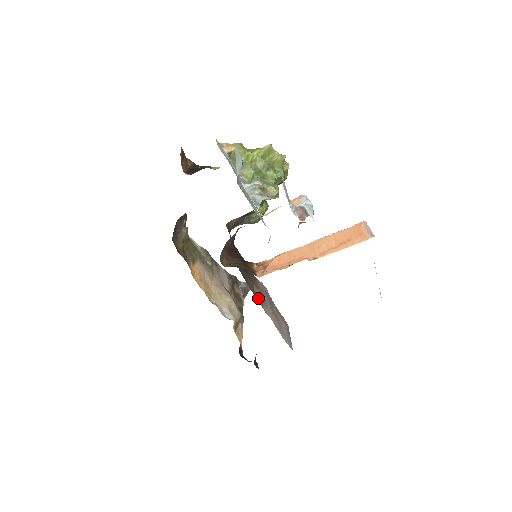
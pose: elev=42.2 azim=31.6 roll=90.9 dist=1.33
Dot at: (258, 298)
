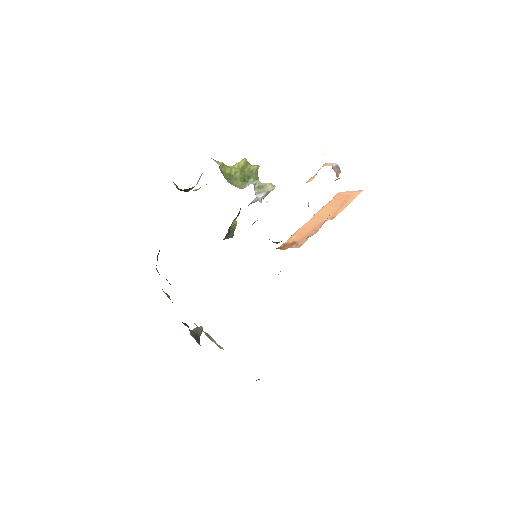
Dot at: occluded
